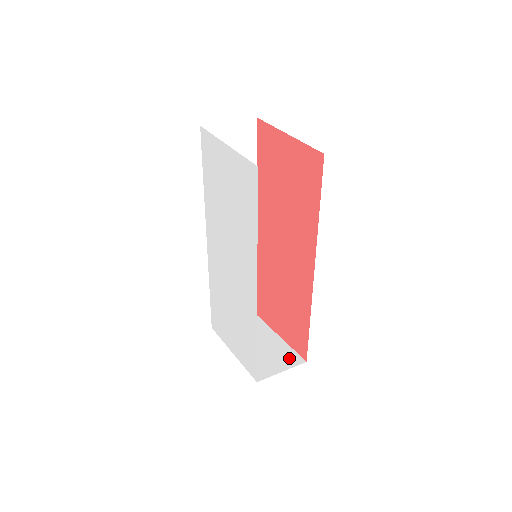
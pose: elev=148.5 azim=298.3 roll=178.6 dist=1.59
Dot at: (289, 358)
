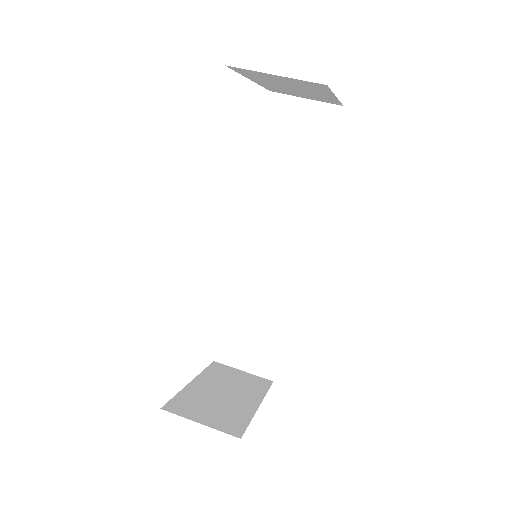
Dot at: (230, 422)
